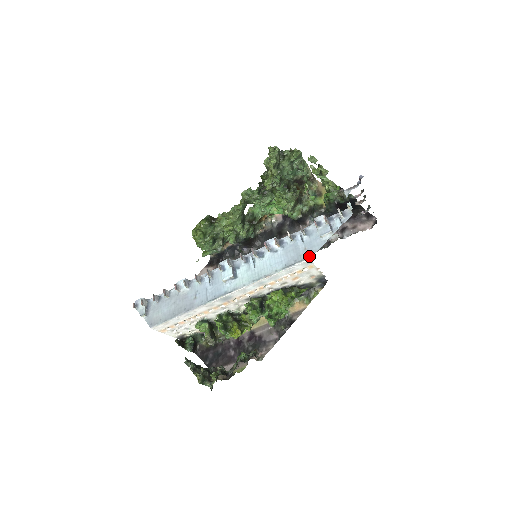
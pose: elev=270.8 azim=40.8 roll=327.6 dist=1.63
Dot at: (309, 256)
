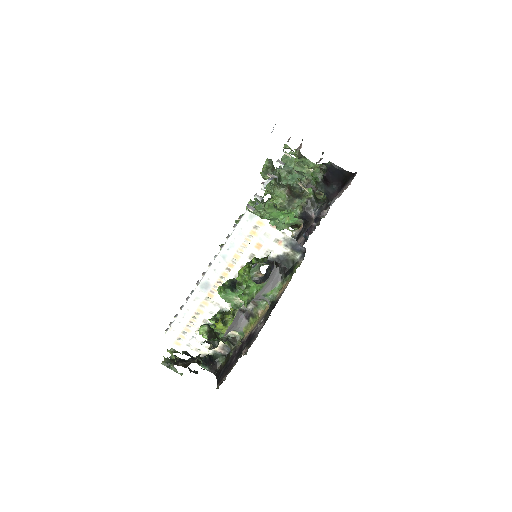
Dot at: occluded
